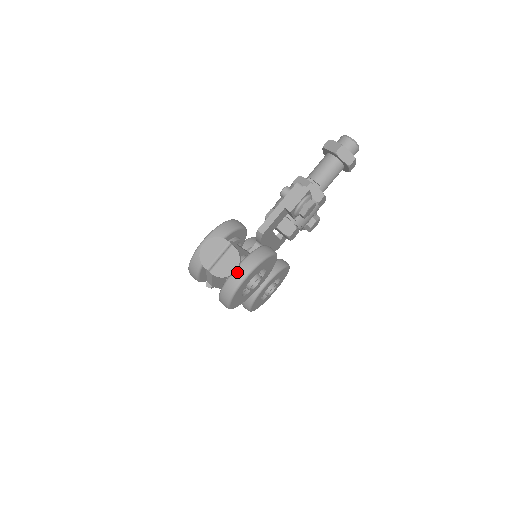
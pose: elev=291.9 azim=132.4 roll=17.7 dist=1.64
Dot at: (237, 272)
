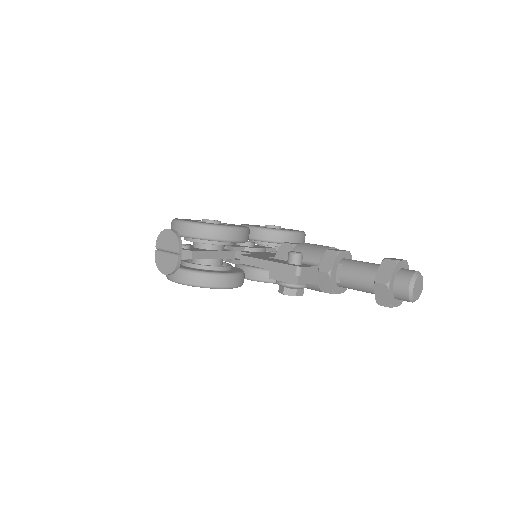
Dot at: (175, 272)
